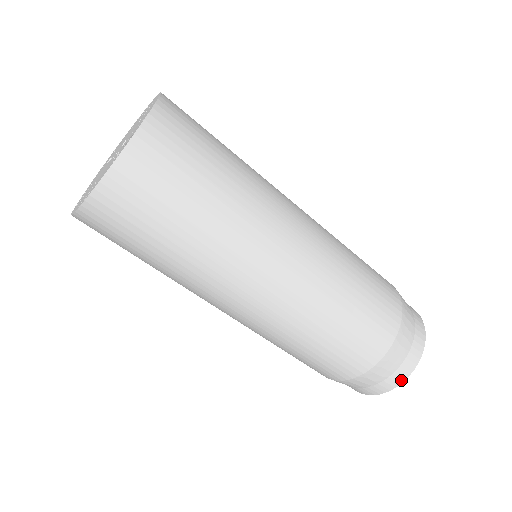
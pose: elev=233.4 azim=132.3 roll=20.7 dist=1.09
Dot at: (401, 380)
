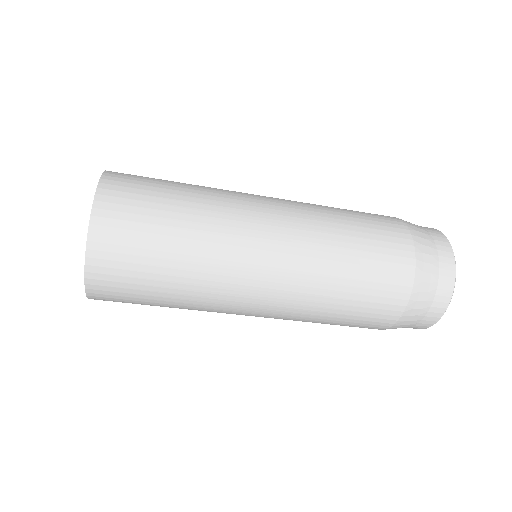
Dot at: occluded
